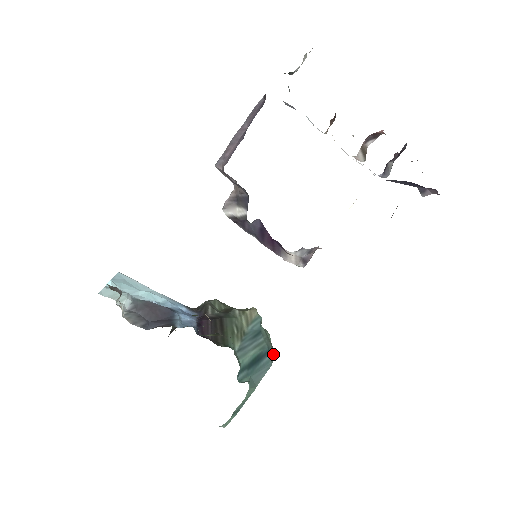
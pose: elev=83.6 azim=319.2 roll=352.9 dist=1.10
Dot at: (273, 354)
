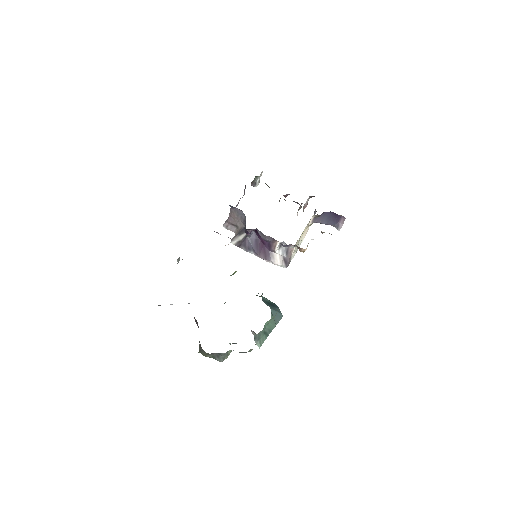
Dot at: occluded
